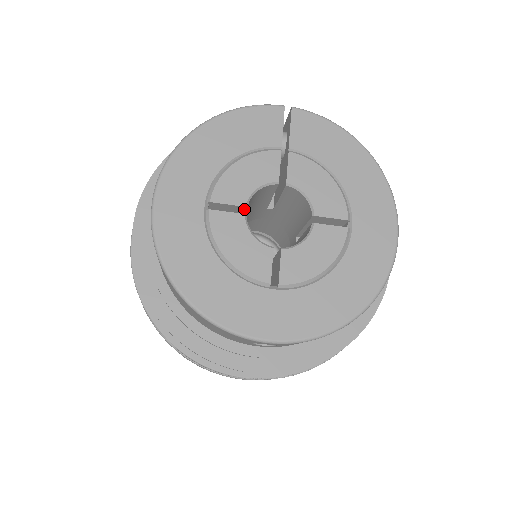
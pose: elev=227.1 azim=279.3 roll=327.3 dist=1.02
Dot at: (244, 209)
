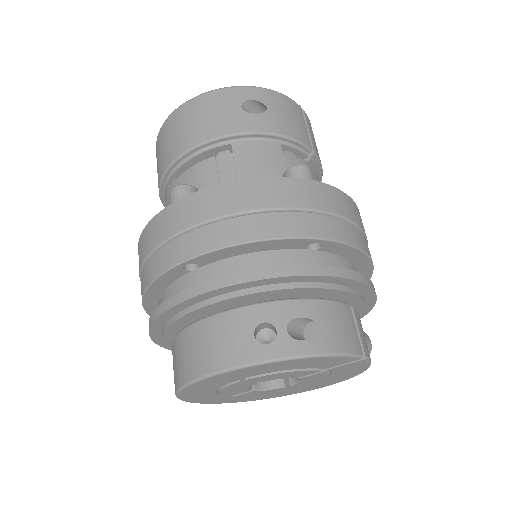
Dot at: occluded
